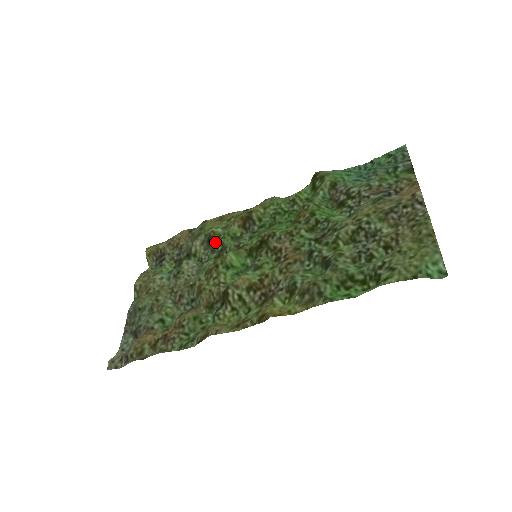
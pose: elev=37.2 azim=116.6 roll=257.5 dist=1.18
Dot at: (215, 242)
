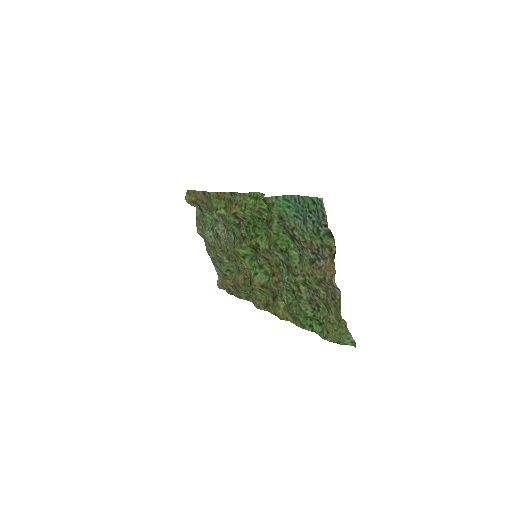
Dot at: (226, 221)
